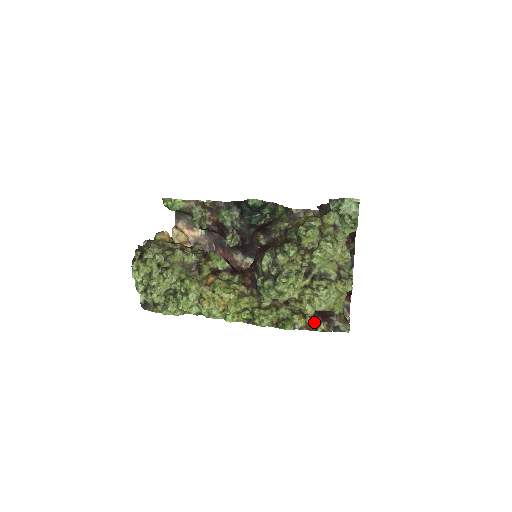
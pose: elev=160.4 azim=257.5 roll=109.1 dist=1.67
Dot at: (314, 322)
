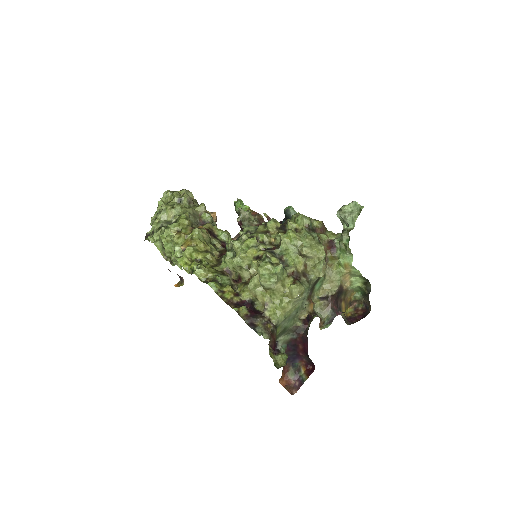
Dot at: (239, 305)
